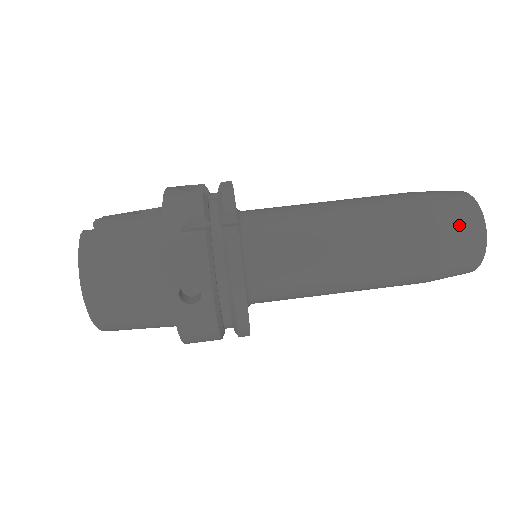
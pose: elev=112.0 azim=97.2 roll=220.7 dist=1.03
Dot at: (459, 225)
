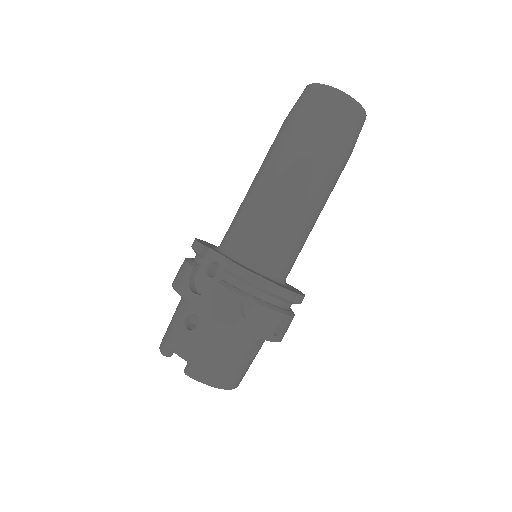
Dot at: (347, 121)
